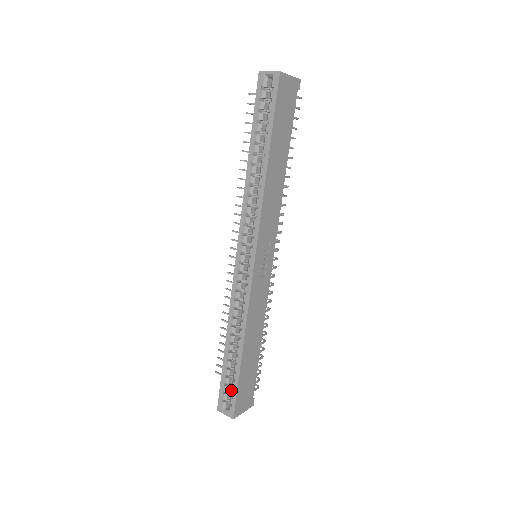
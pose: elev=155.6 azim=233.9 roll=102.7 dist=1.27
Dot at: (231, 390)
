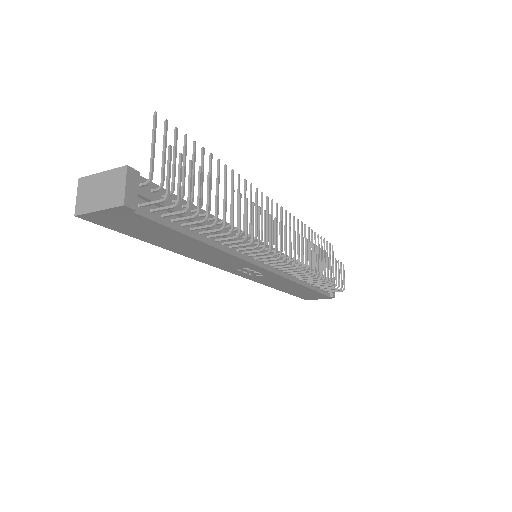
Dot at: occluded
